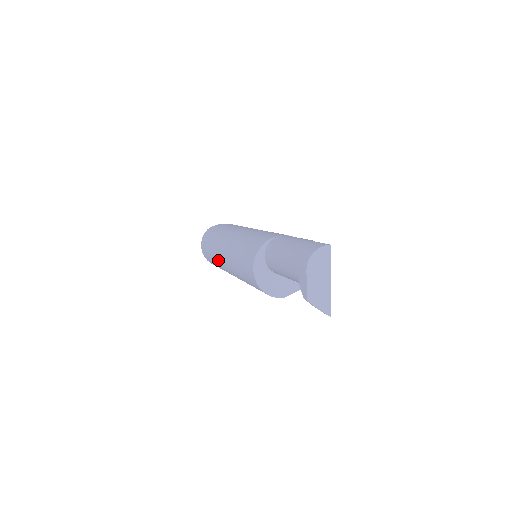
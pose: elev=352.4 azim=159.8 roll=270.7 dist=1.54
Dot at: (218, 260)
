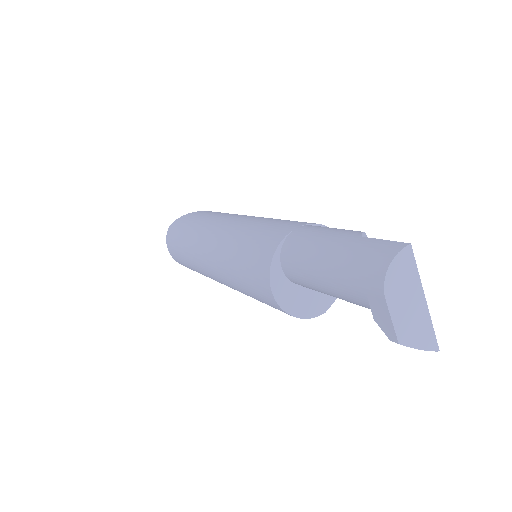
Dot at: (202, 272)
